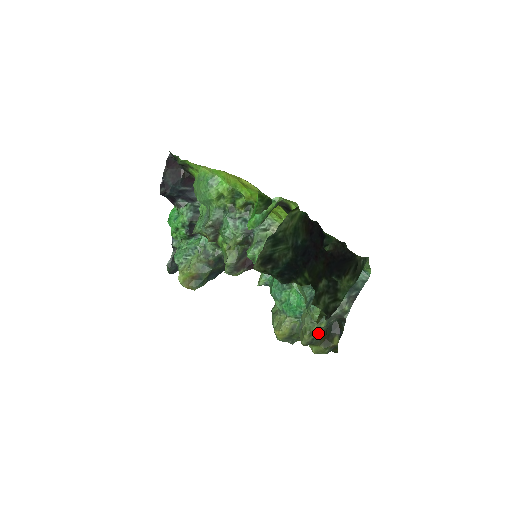
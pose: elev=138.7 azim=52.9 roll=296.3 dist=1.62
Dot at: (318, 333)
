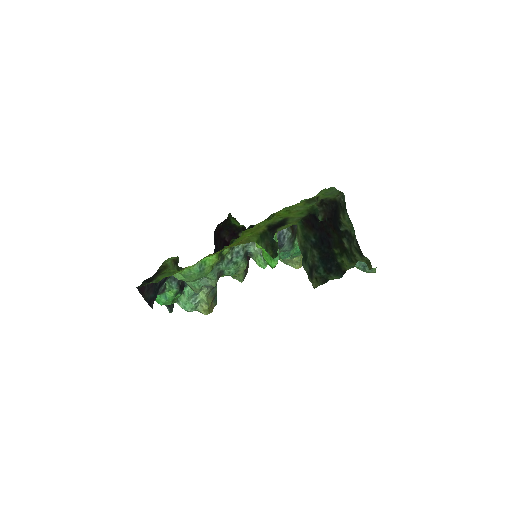
Dot at: occluded
